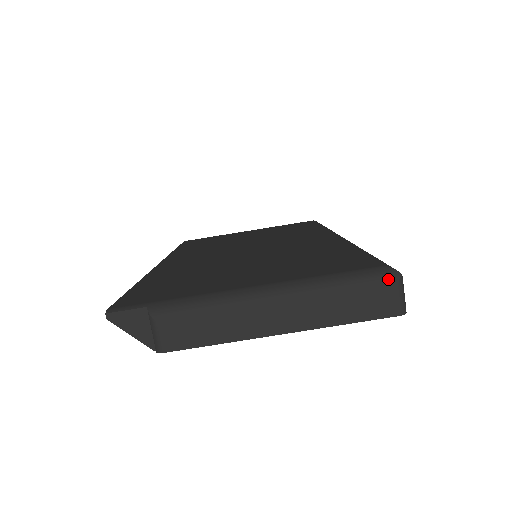
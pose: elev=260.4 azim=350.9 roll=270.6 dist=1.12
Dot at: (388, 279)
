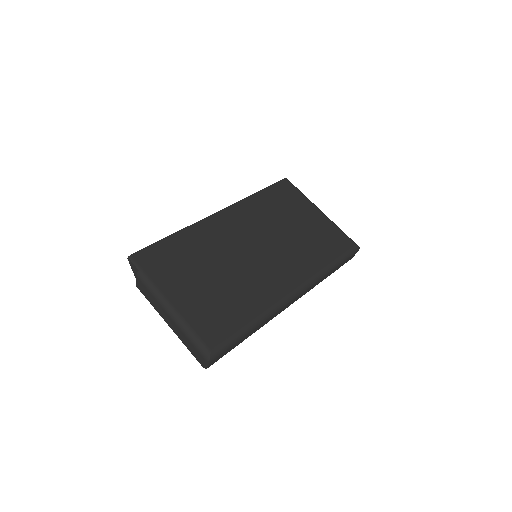
Dot at: (204, 356)
